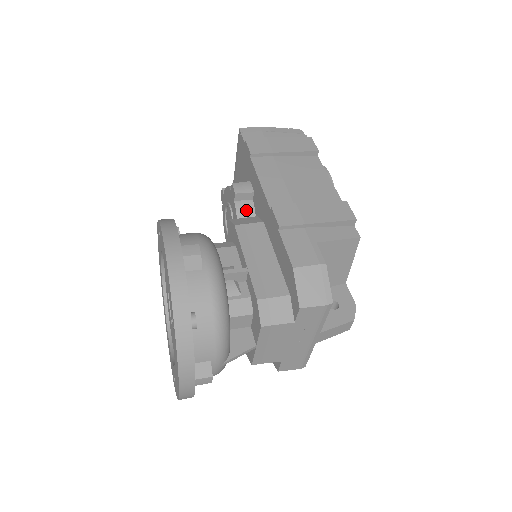
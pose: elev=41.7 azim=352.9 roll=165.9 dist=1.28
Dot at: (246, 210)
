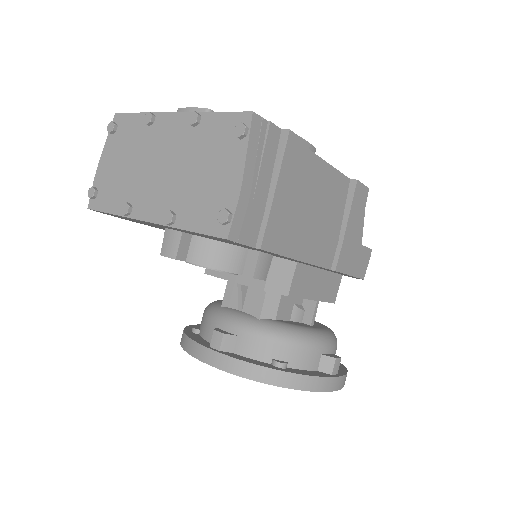
Dot at: occluded
